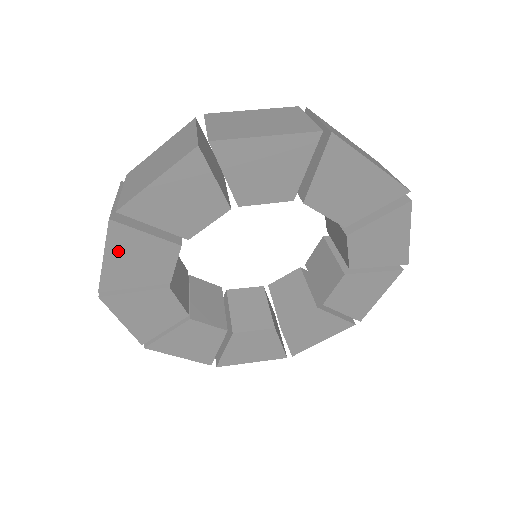
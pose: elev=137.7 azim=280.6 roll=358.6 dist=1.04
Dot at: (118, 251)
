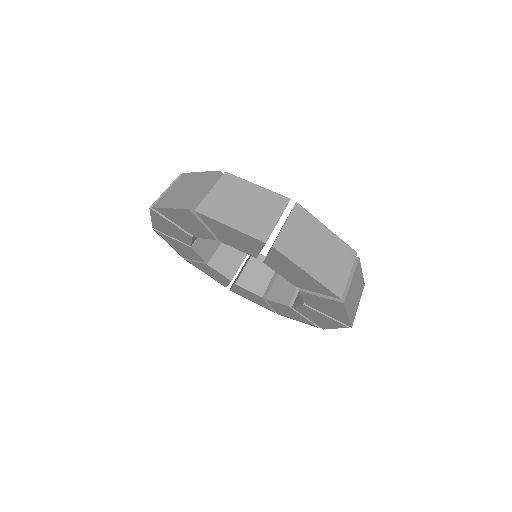
Dot at: (158, 220)
